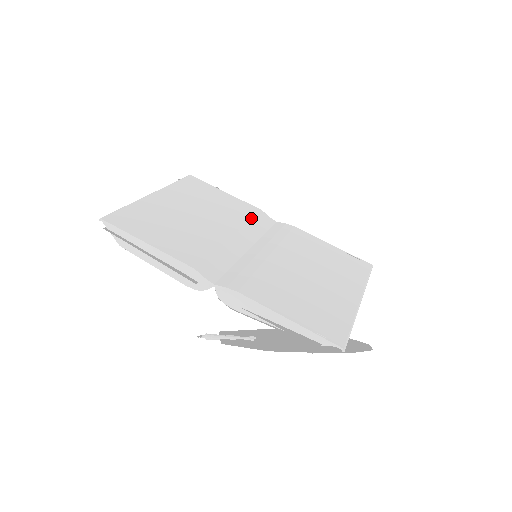
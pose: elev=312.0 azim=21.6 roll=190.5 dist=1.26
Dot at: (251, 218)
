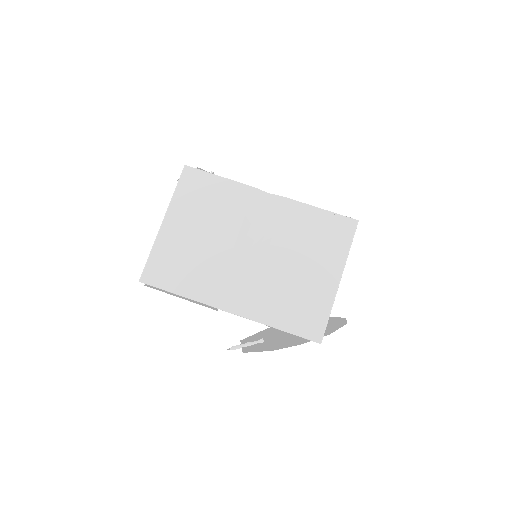
Dot at: (246, 209)
